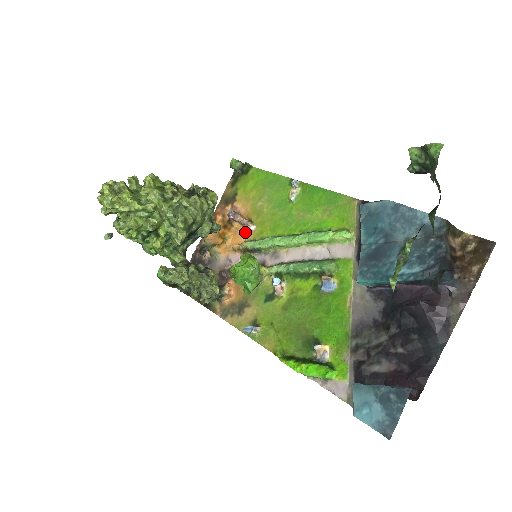
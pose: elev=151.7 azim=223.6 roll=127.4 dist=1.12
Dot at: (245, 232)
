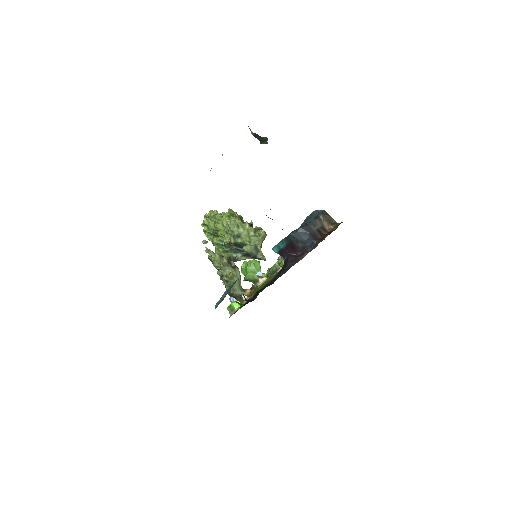
Dot at: occluded
